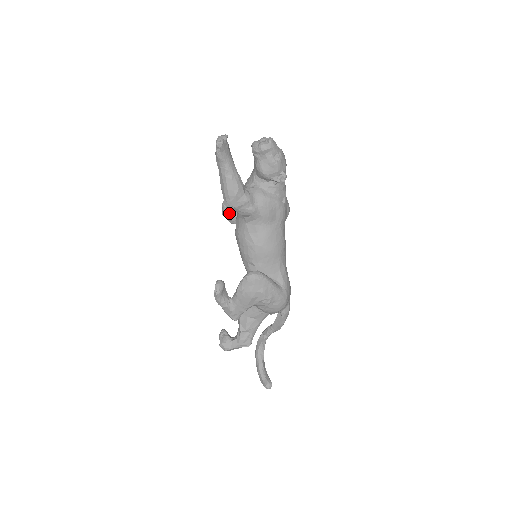
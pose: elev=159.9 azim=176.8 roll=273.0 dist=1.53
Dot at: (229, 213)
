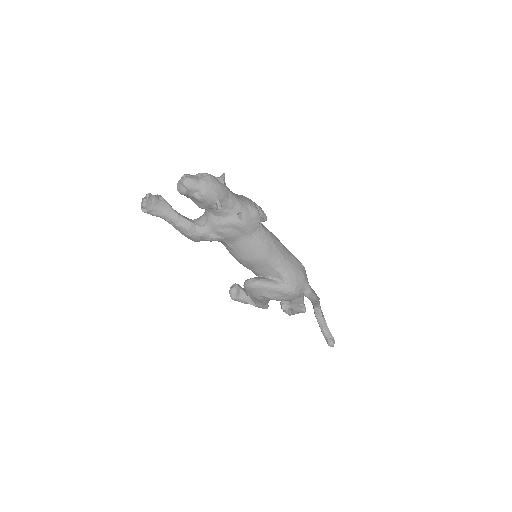
Dot at: occluded
